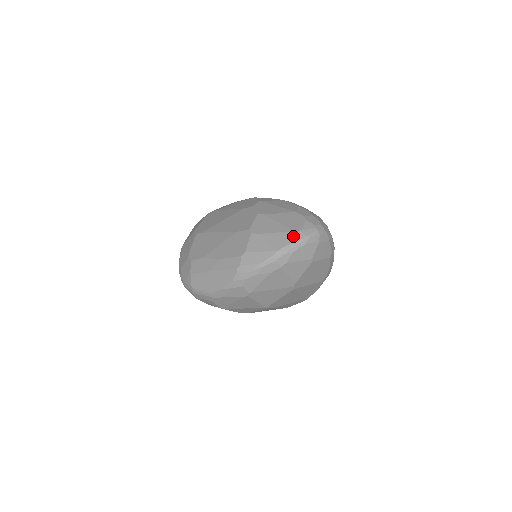
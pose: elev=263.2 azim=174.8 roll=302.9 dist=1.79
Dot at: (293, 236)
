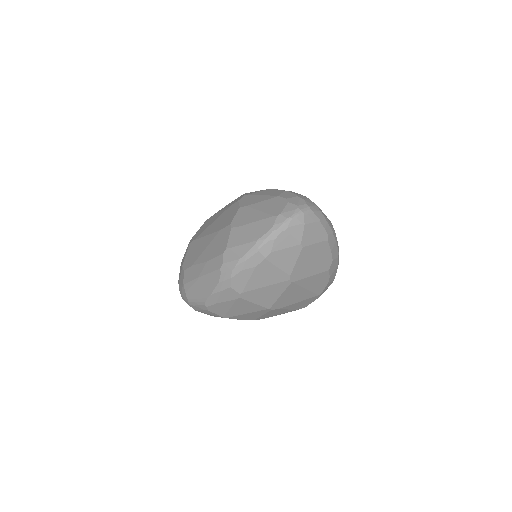
Dot at: (273, 221)
